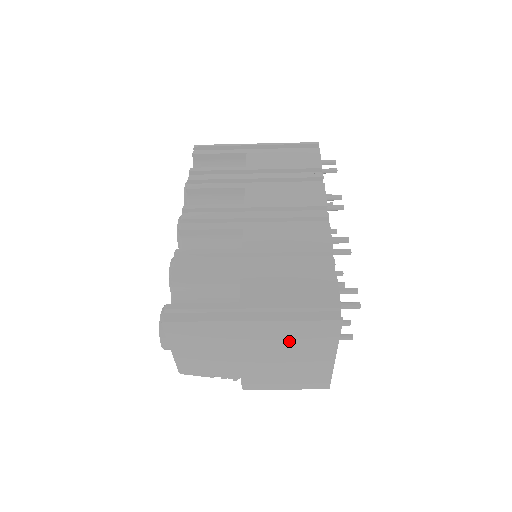
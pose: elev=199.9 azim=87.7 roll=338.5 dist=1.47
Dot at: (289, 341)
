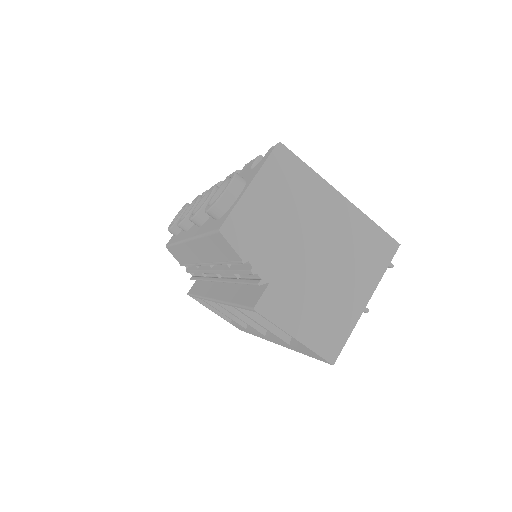
Dot at: (351, 246)
